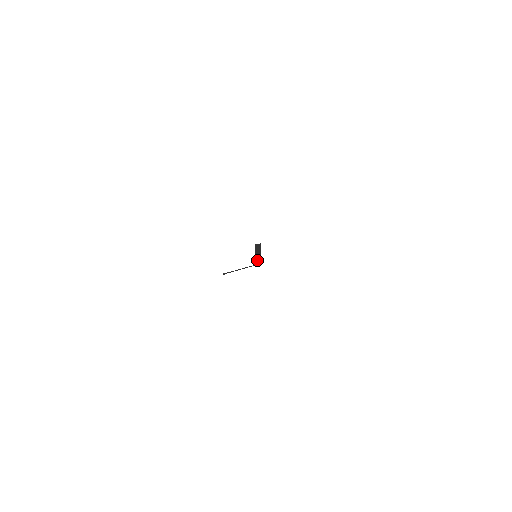
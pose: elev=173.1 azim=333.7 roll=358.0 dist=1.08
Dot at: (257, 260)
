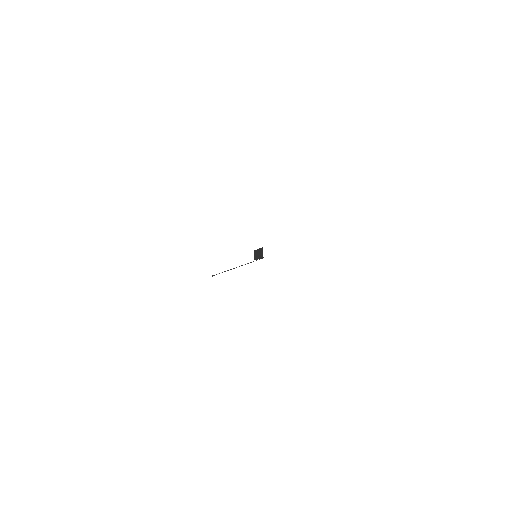
Dot at: (258, 257)
